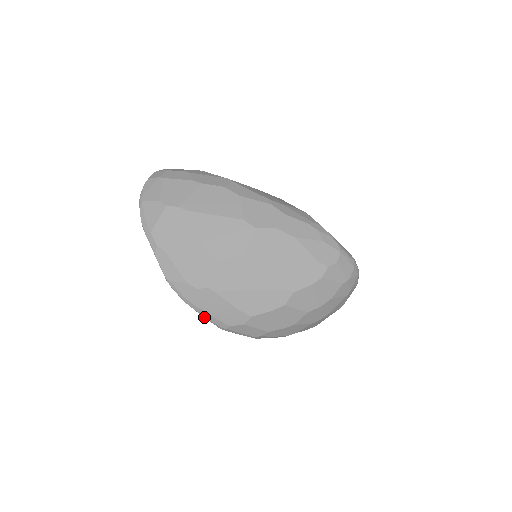
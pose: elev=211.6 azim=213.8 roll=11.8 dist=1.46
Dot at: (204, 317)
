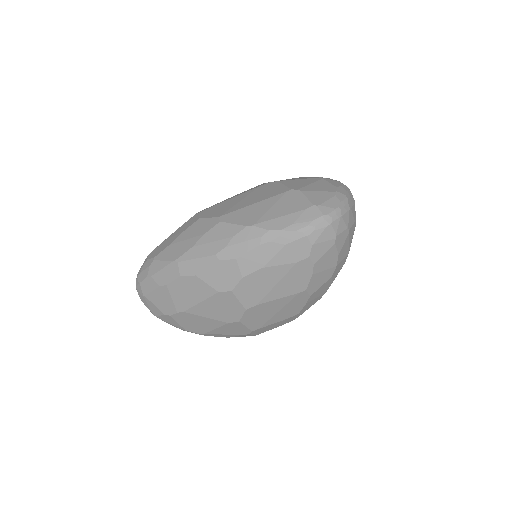
Dot at: occluded
